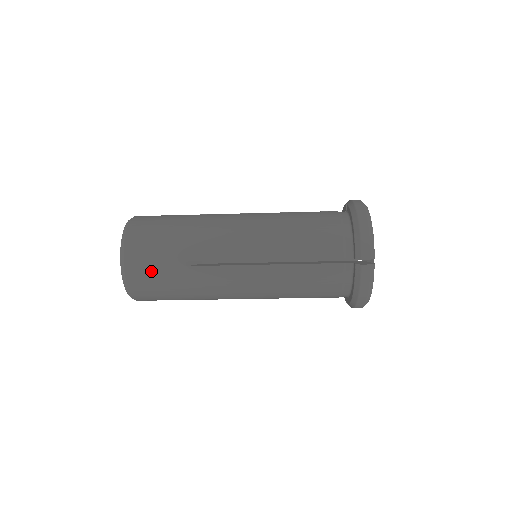
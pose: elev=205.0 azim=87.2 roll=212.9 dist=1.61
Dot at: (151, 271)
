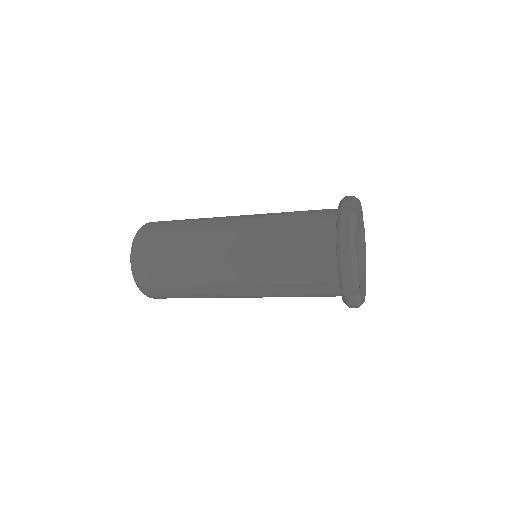
Dot at: (163, 292)
